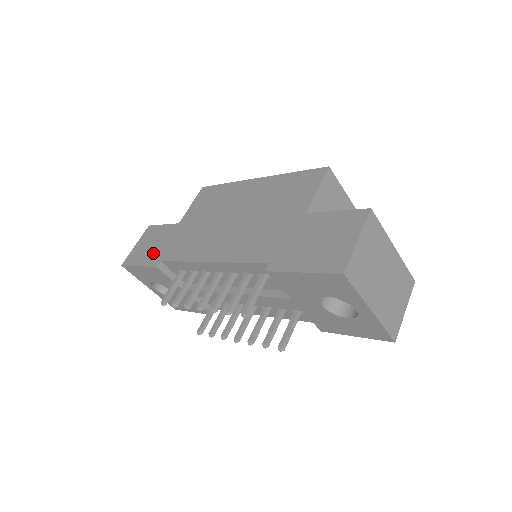
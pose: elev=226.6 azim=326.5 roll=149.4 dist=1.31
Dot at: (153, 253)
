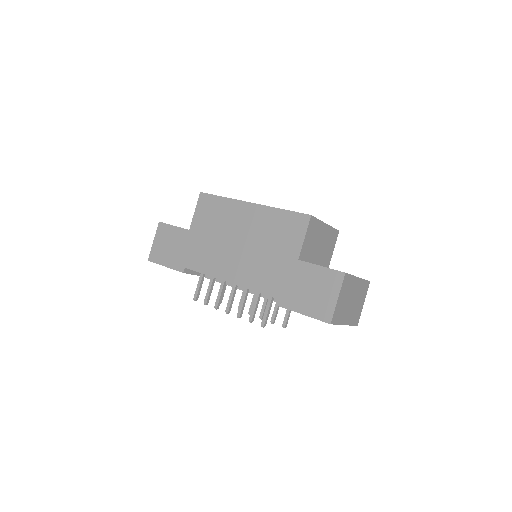
Dot at: (175, 257)
